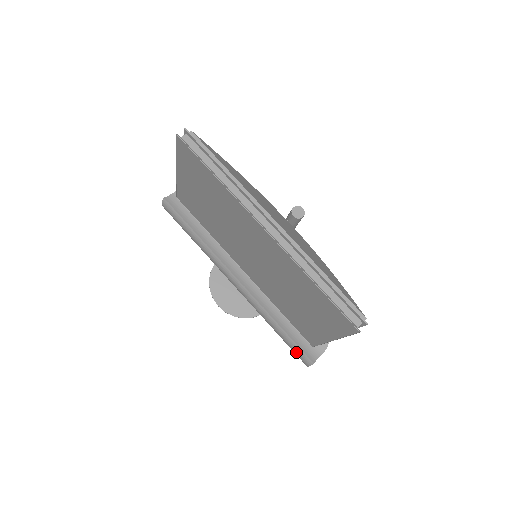
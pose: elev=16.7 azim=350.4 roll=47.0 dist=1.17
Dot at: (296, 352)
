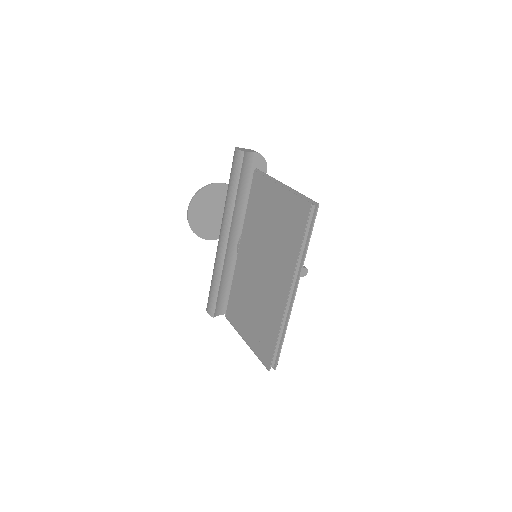
Dot at: (211, 302)
